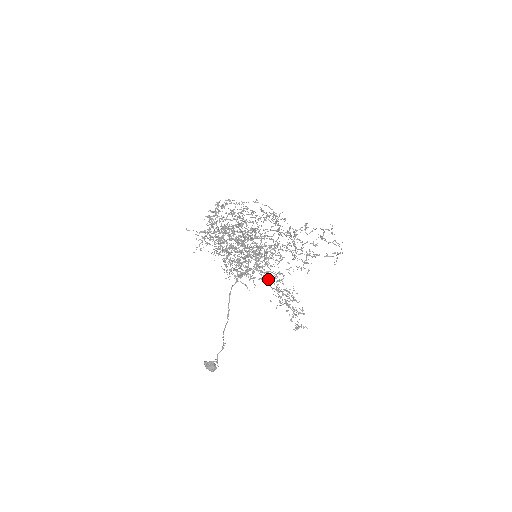
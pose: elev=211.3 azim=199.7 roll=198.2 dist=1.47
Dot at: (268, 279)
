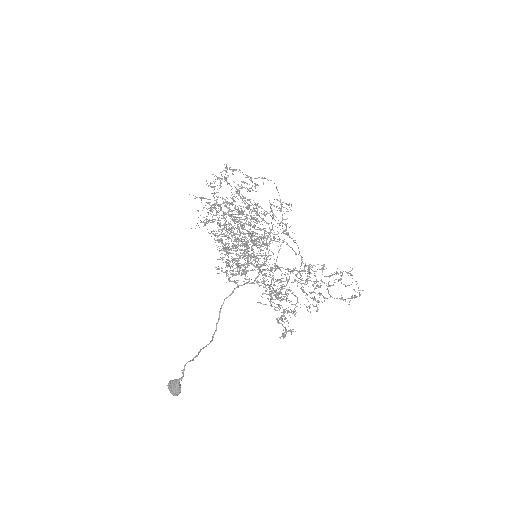
Dot at: (263, 280)
